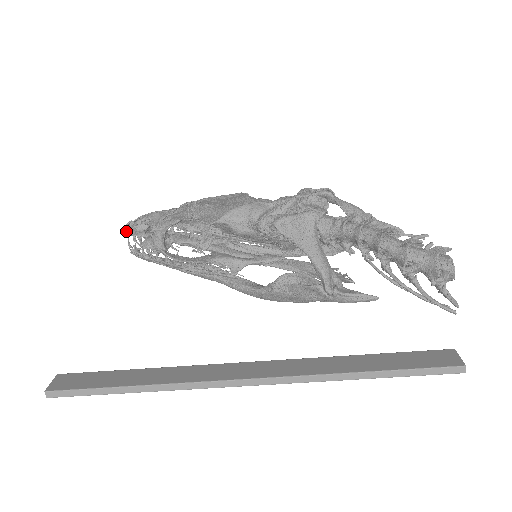
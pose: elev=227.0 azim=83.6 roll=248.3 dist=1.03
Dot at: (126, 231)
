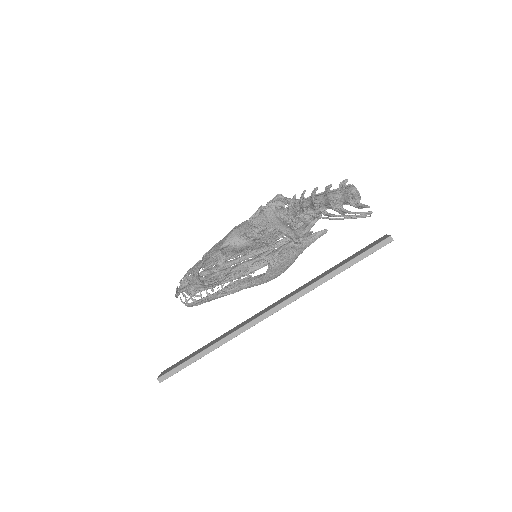
Dot at: (177, 295)
